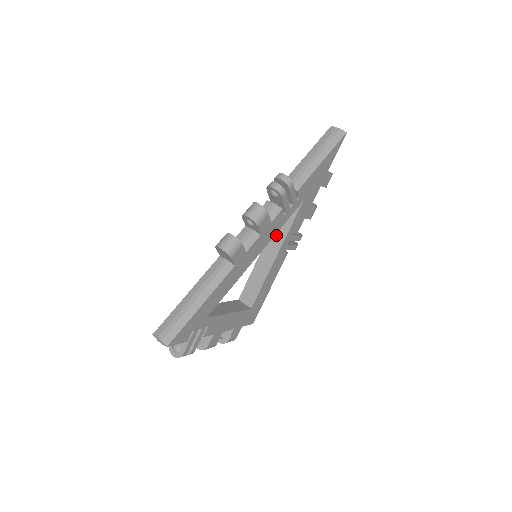
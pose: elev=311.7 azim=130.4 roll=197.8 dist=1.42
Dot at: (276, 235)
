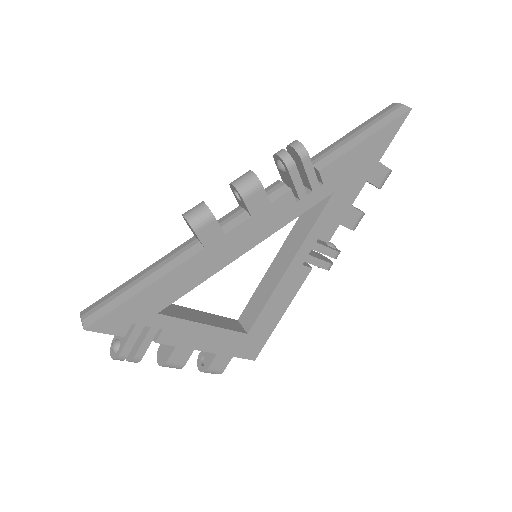
Dot at: (294, 238)
